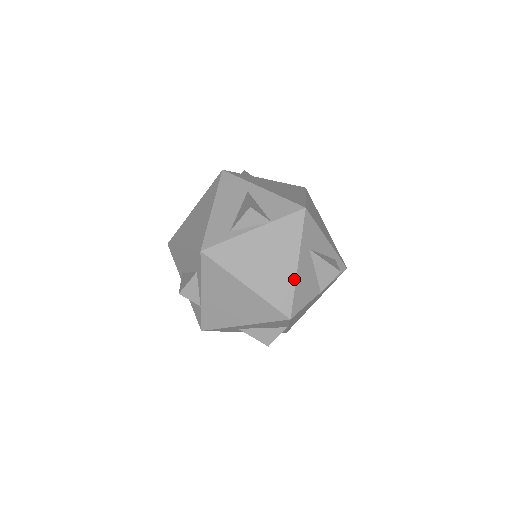
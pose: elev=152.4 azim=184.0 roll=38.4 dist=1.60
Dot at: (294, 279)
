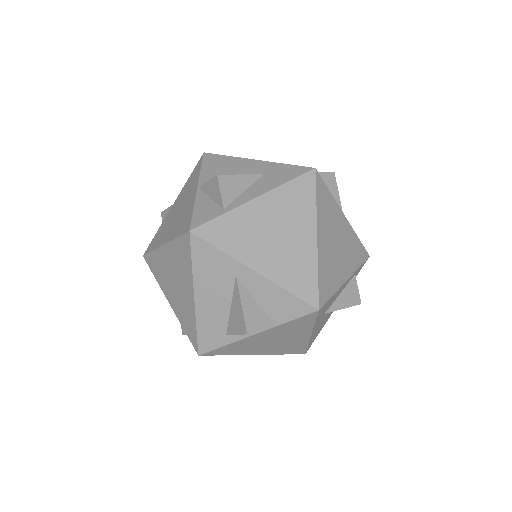
Dot at: (307, 341)
